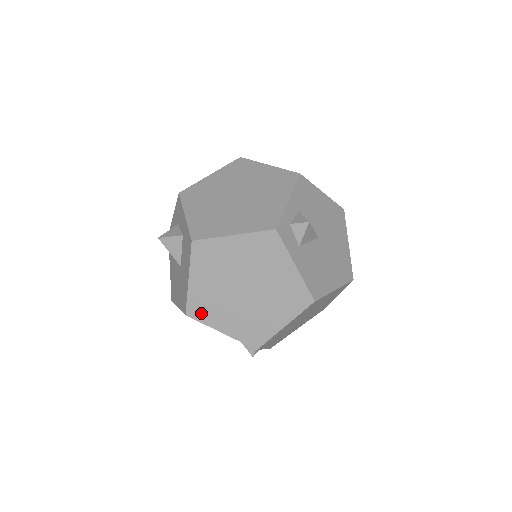
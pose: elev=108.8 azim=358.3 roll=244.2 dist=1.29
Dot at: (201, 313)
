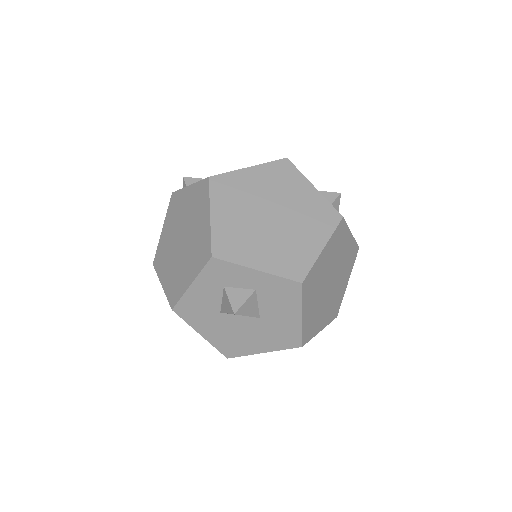
Dot at: (310, 333)
